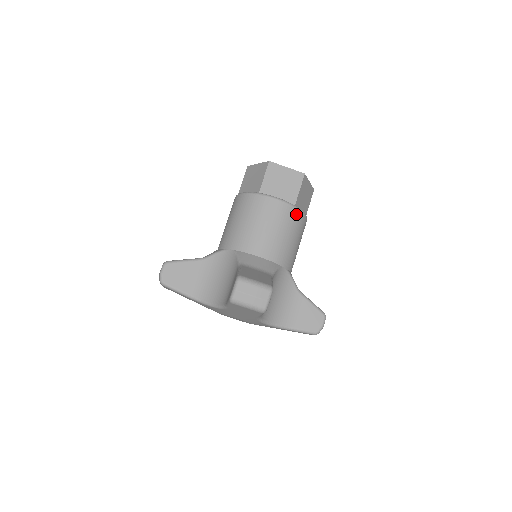
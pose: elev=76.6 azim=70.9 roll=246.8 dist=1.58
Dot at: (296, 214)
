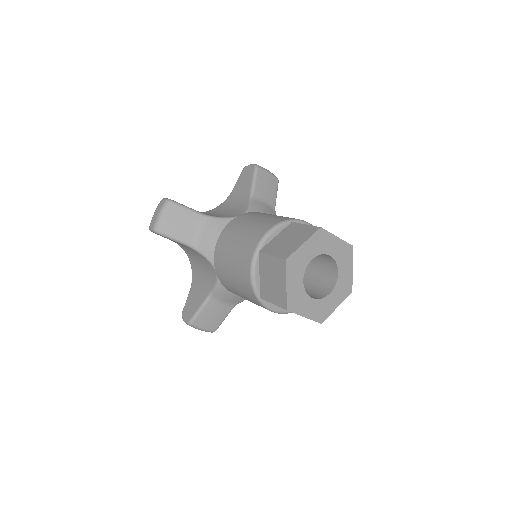
Dot at: occluded
